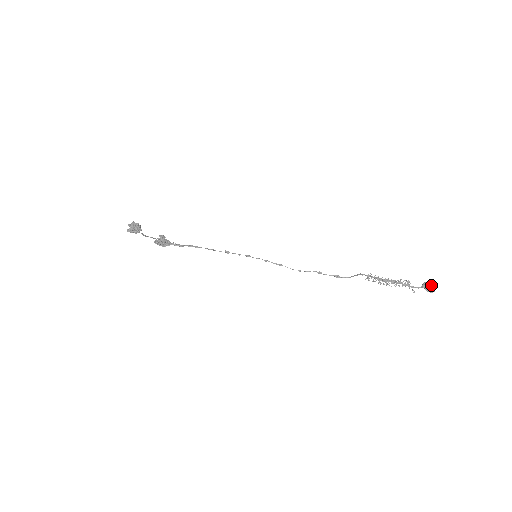
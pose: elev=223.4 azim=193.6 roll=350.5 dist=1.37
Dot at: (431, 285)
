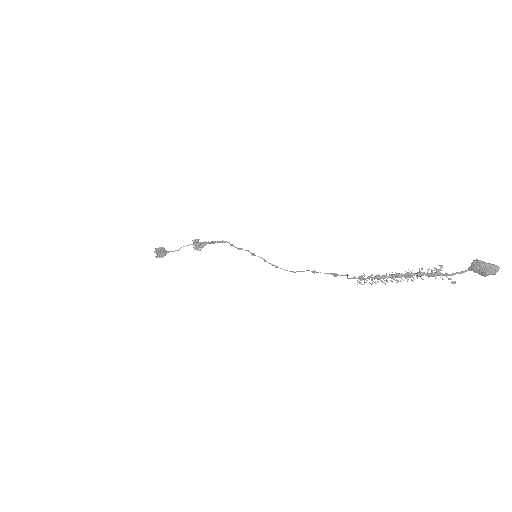
Dot at: (484, 266)
